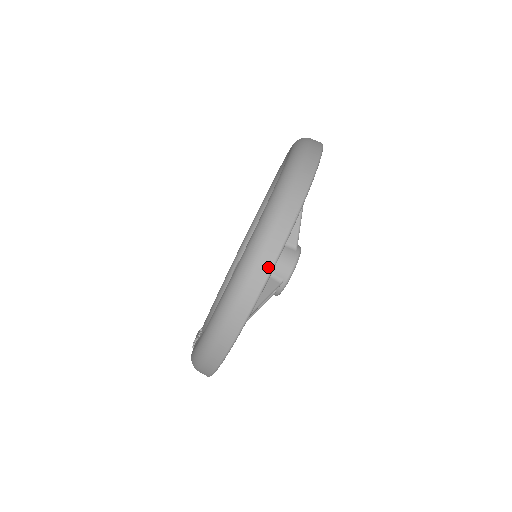
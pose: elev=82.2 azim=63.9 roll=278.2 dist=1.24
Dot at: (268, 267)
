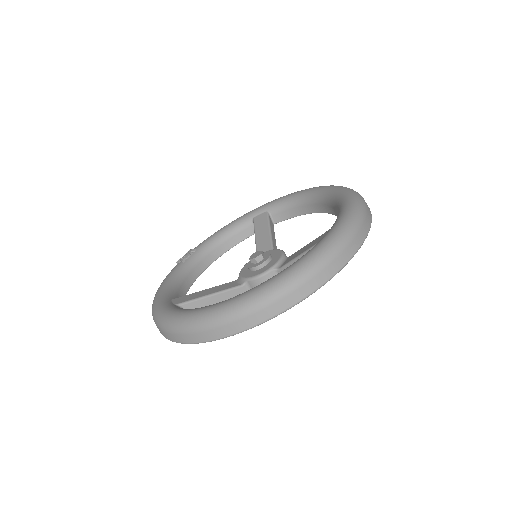
Dot at: (207, 339)
